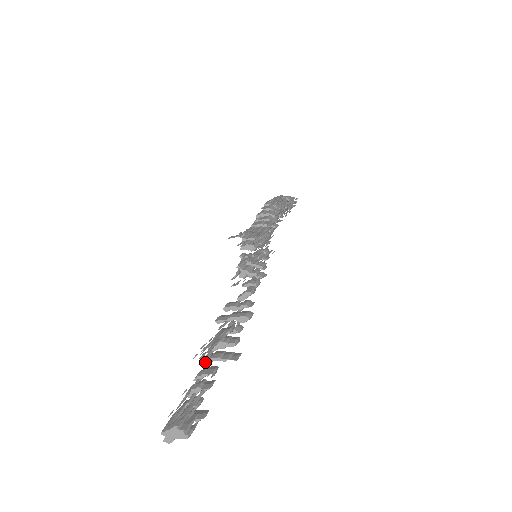
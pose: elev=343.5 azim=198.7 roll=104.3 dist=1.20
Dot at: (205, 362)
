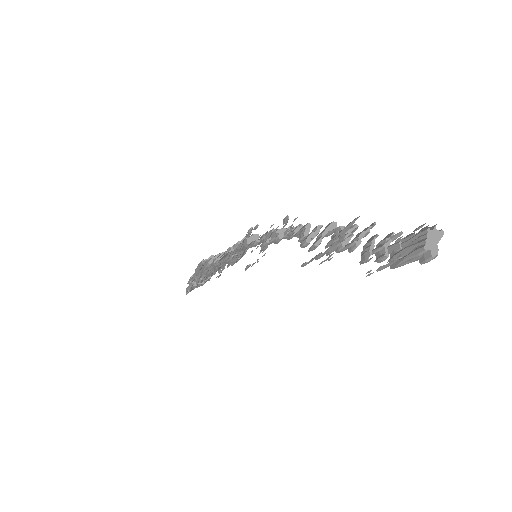
Dot at: (357, 245)
